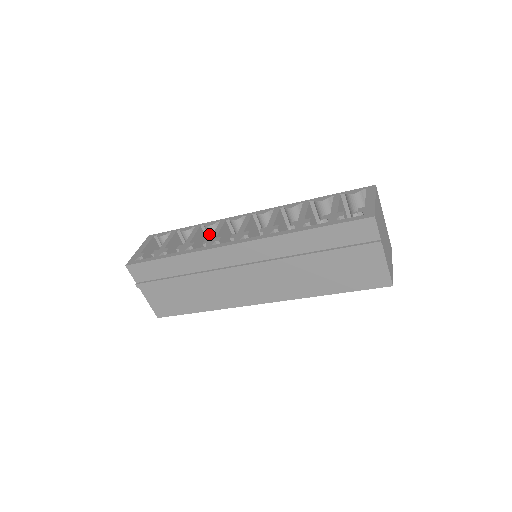
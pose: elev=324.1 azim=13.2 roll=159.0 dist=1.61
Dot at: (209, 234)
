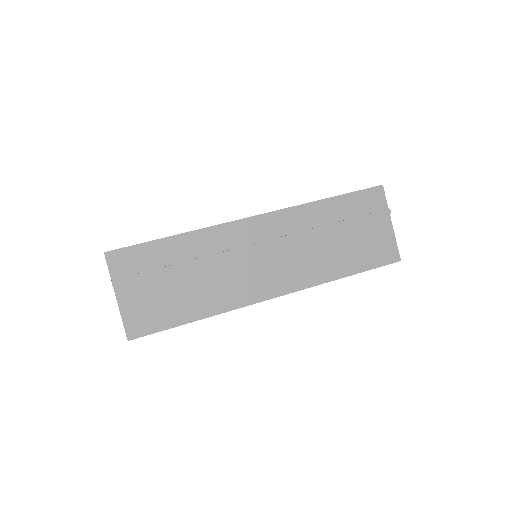
Dot at: occluded
